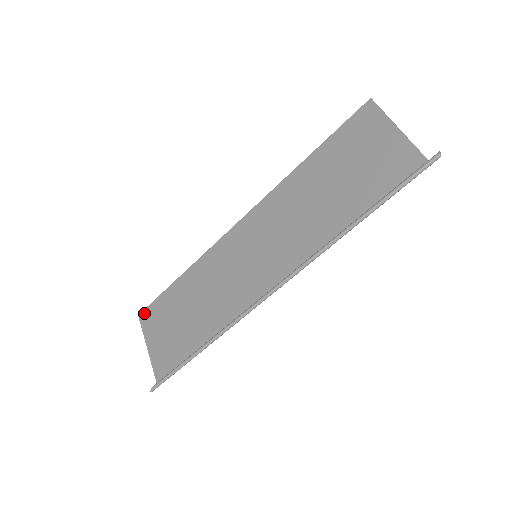
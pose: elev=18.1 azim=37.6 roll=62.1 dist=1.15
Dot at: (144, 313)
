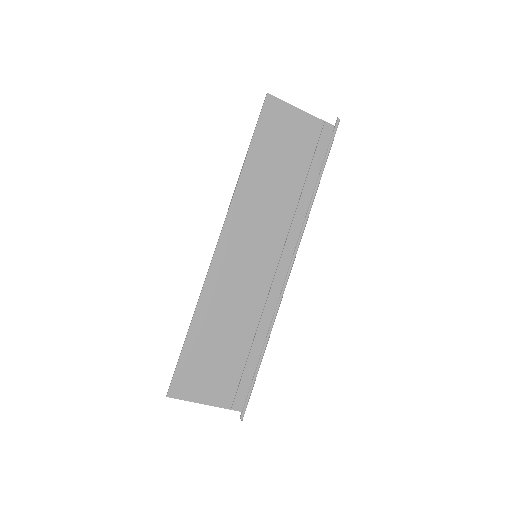
Dot at: (173, 388)
